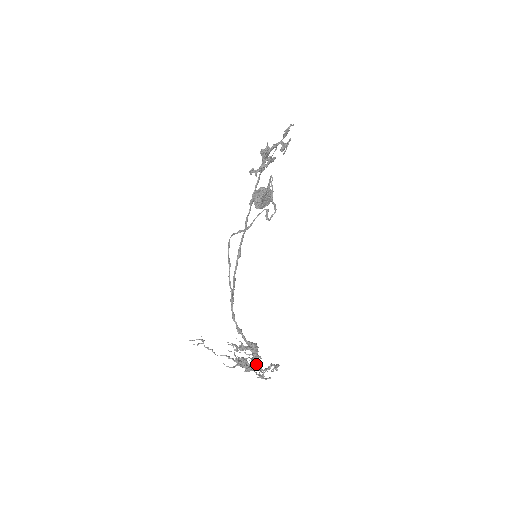
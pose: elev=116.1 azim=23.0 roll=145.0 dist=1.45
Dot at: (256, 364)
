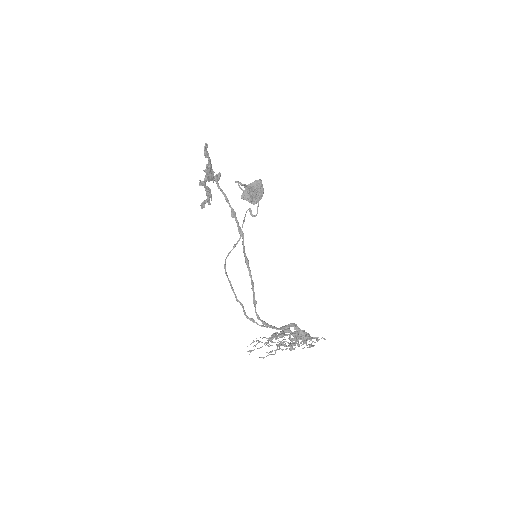
Dot at: occluded
